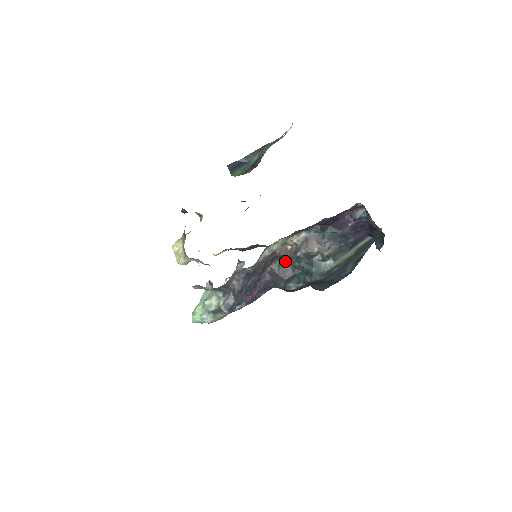
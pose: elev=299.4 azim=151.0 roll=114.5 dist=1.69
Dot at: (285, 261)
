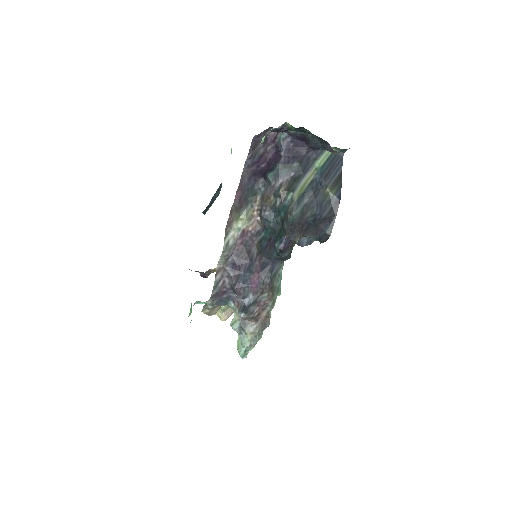
Dot at: (265, 233)
